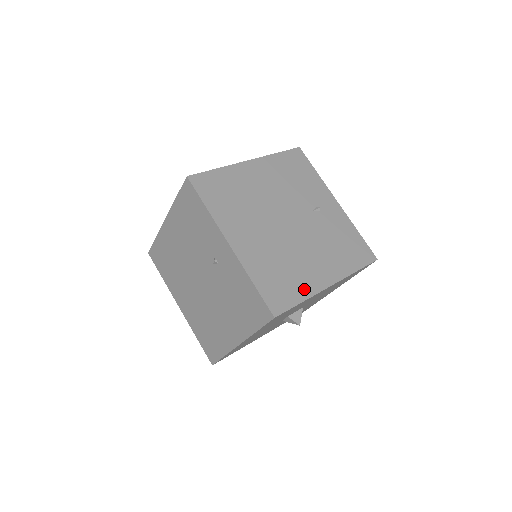
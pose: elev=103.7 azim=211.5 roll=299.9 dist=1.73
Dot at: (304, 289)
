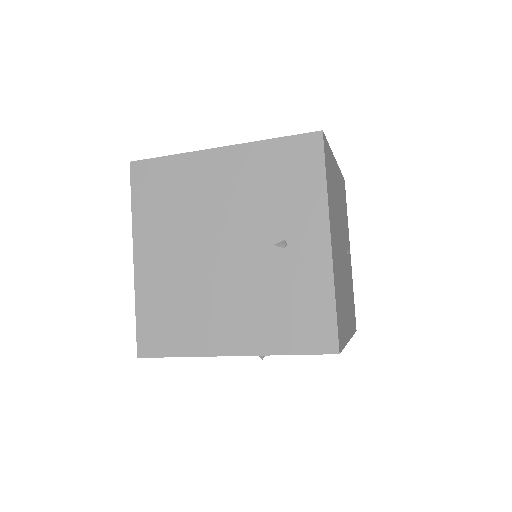
Dot at: (190, 343)
